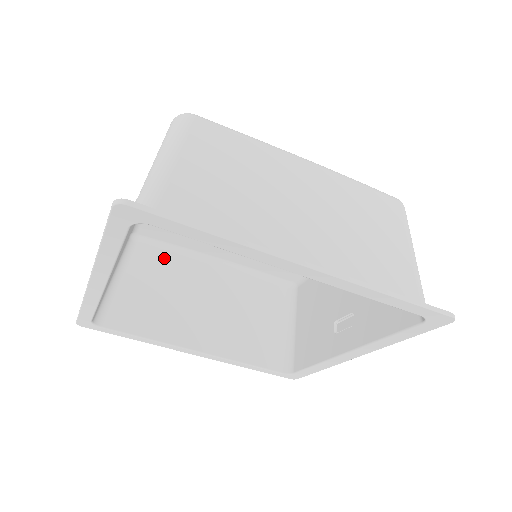
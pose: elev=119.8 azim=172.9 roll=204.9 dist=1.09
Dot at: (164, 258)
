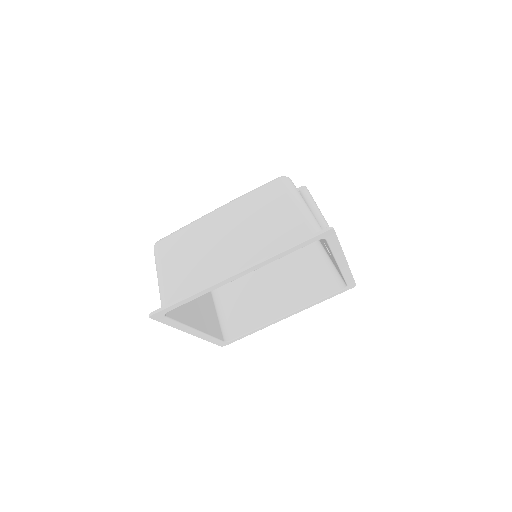
Dot at: (235, 282)
